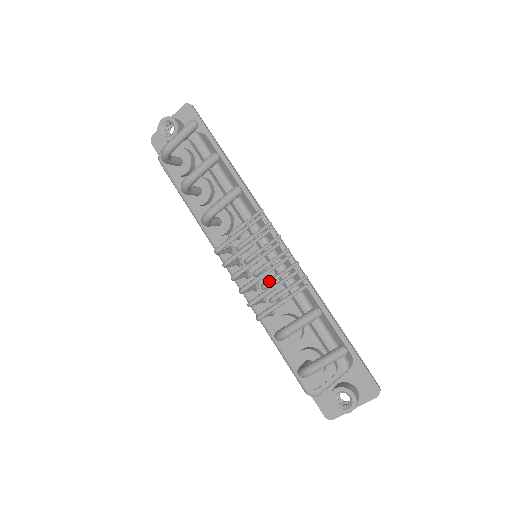
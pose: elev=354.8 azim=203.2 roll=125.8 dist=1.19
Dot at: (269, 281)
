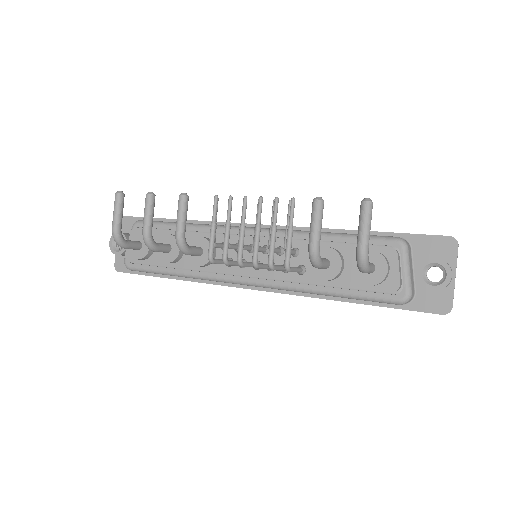
Dot at: (269, 237)
